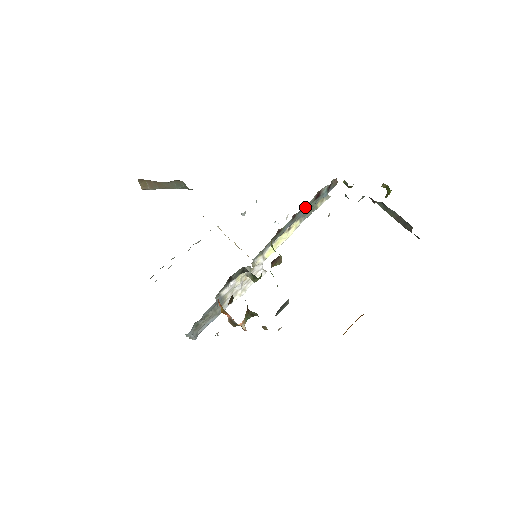
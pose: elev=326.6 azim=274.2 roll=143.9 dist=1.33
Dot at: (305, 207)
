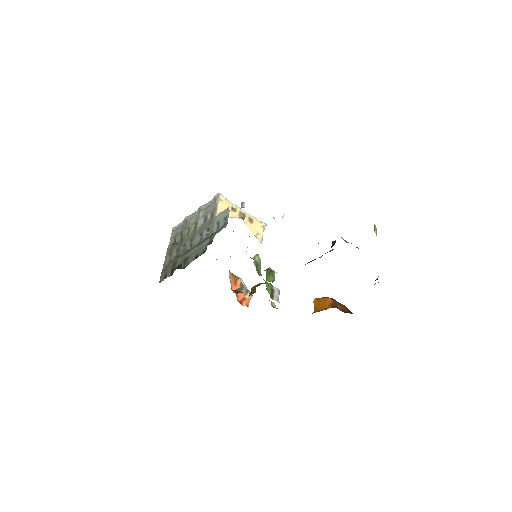
Dot at: occluded
